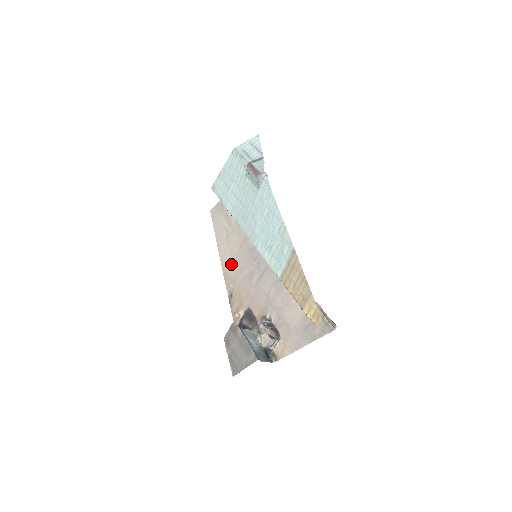
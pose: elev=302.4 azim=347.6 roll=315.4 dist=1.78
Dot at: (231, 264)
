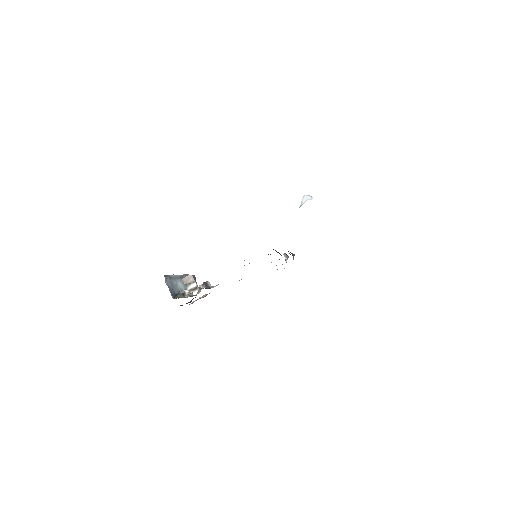
Dot at: occluded
